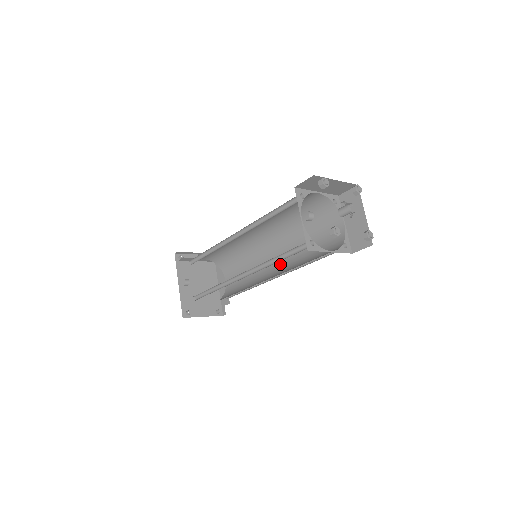
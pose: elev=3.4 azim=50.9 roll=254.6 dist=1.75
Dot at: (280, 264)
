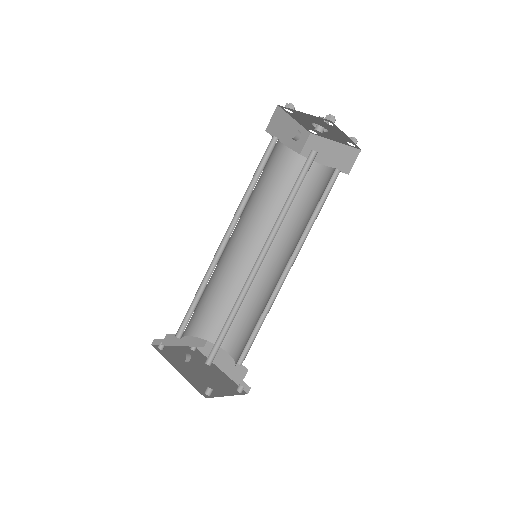
Dot at: (283, 259)
